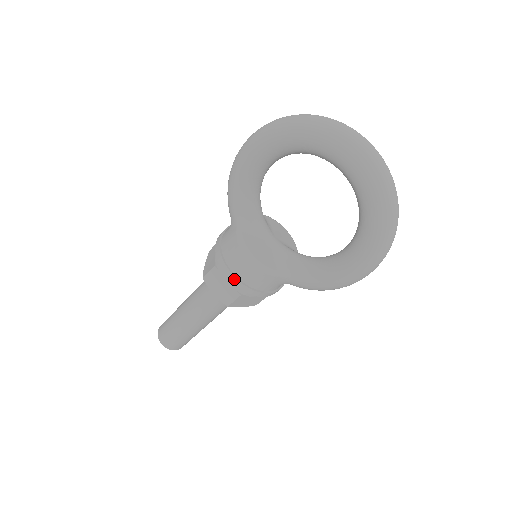
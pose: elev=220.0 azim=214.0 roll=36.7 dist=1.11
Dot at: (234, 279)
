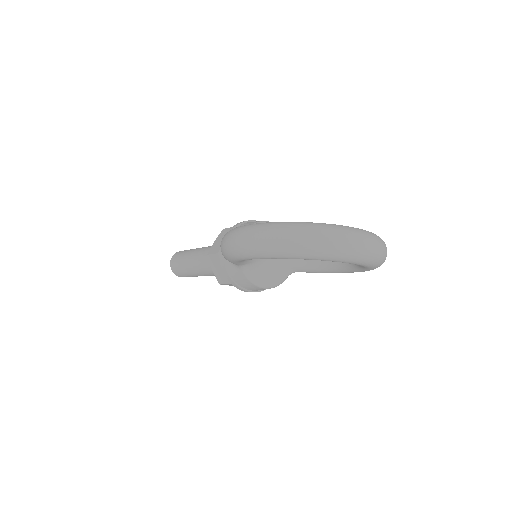
Dot at: occluded
